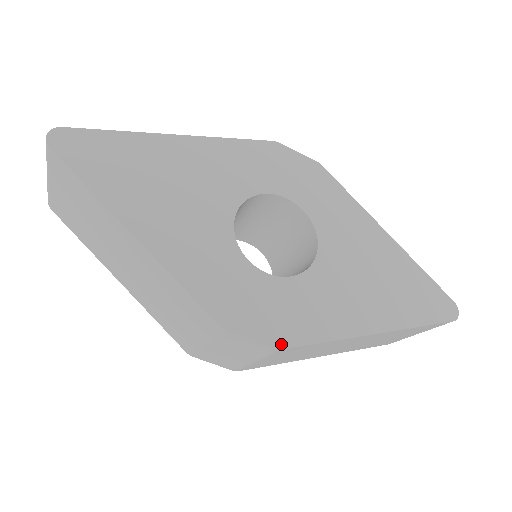
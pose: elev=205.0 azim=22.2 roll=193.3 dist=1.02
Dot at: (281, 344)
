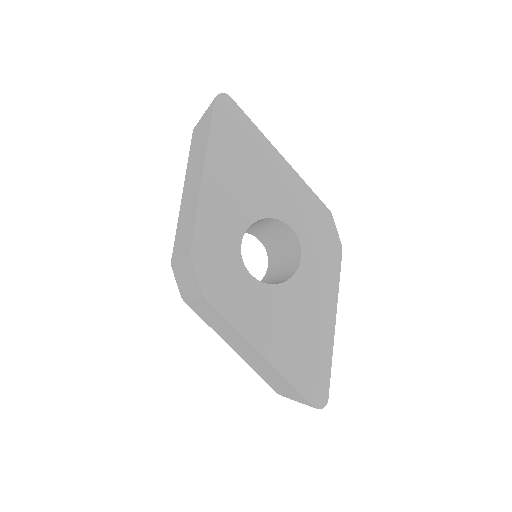
Dot at: (207, 295)
